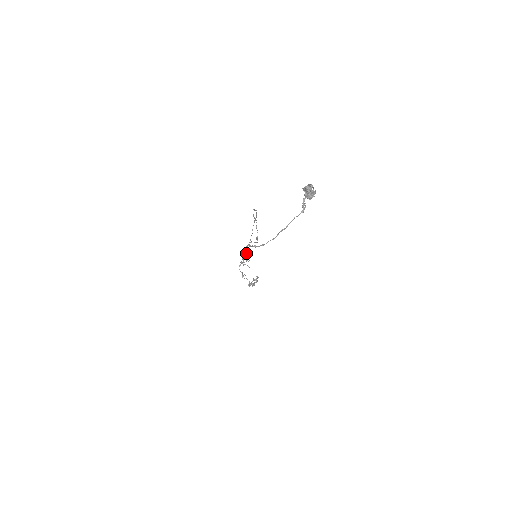
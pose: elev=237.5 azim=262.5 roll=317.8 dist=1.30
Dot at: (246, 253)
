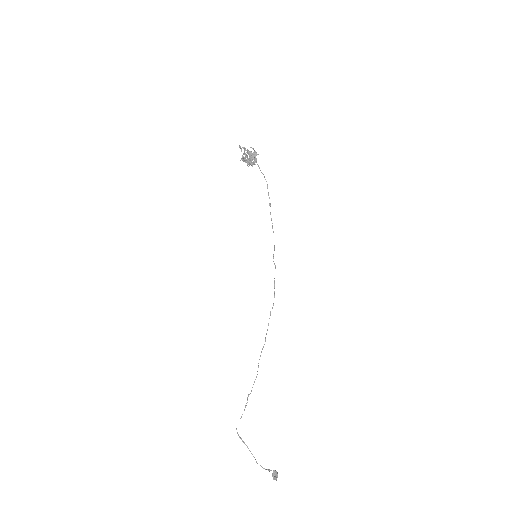
Dot at: (256, 160)
